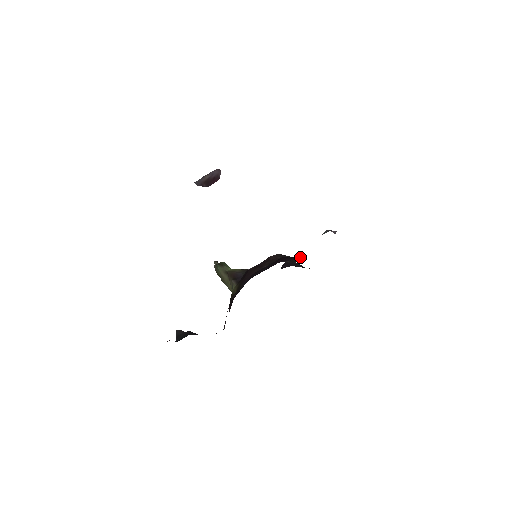
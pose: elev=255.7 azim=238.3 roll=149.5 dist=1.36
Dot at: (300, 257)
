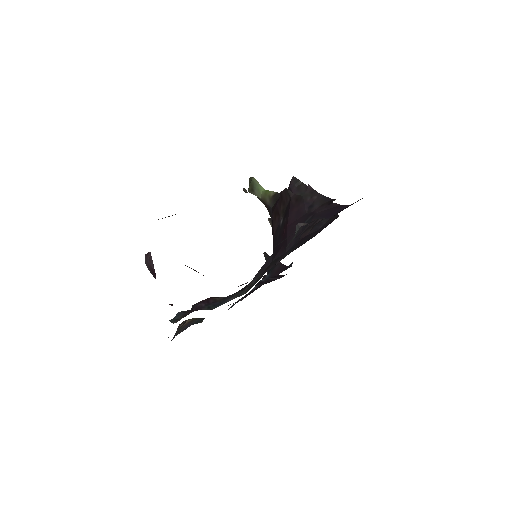
Dot at: (303, 211)
